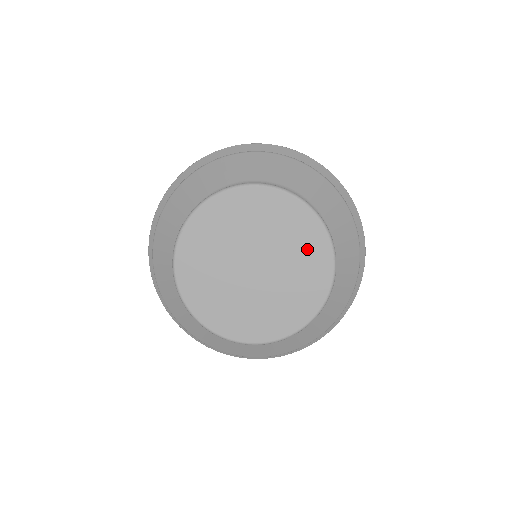
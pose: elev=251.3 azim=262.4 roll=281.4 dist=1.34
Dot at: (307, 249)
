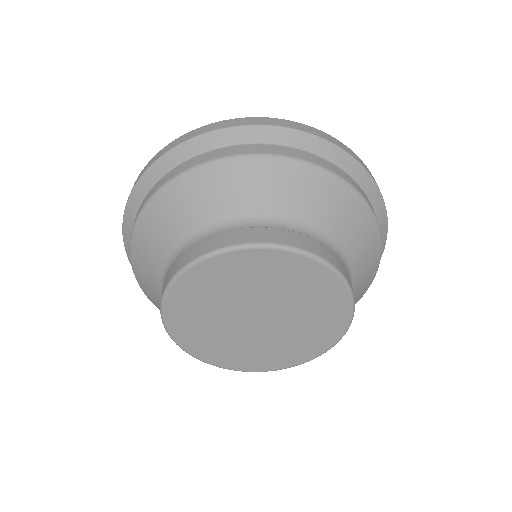
Dot at: (322, 305)
